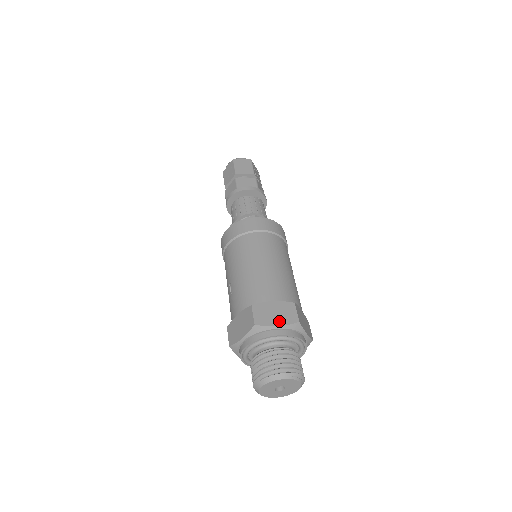
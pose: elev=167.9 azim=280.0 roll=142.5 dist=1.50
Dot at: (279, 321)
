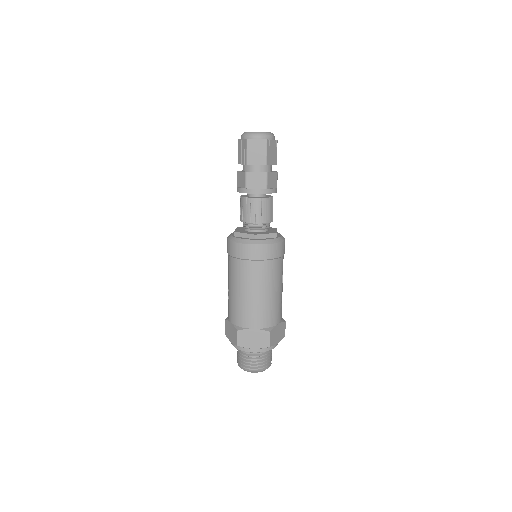
Dot at: (255, 345)
